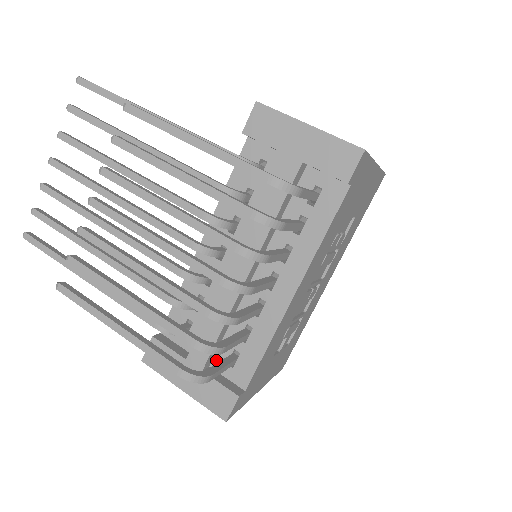
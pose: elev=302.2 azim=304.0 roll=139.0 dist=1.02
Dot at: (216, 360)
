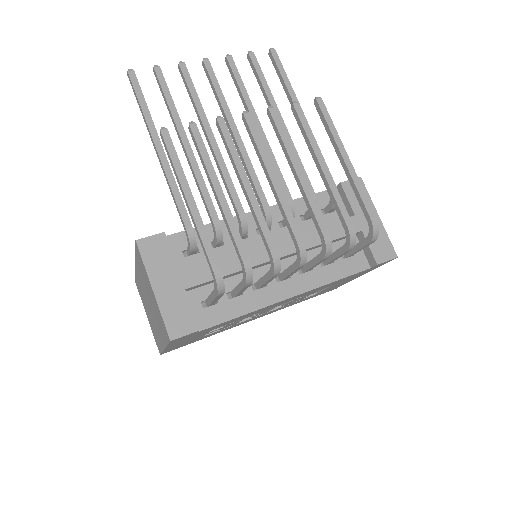
Dot at: (194, 292)
